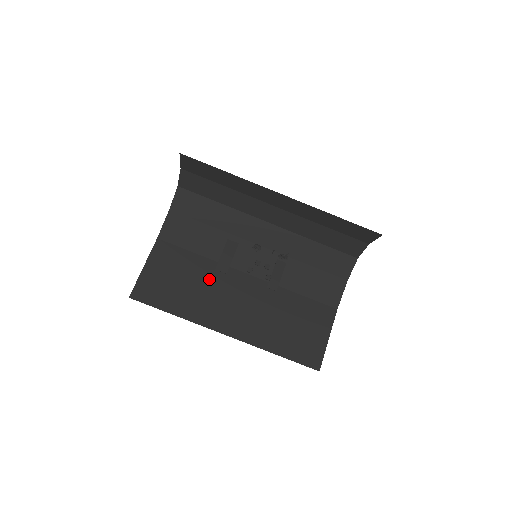
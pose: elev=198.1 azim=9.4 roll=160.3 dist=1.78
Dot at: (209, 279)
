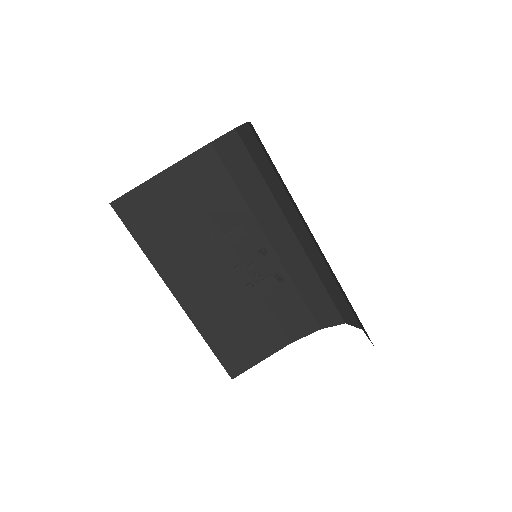
Dot at: (199, 238)
